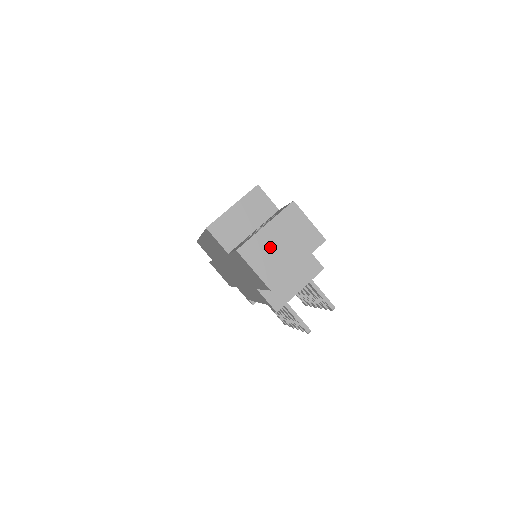
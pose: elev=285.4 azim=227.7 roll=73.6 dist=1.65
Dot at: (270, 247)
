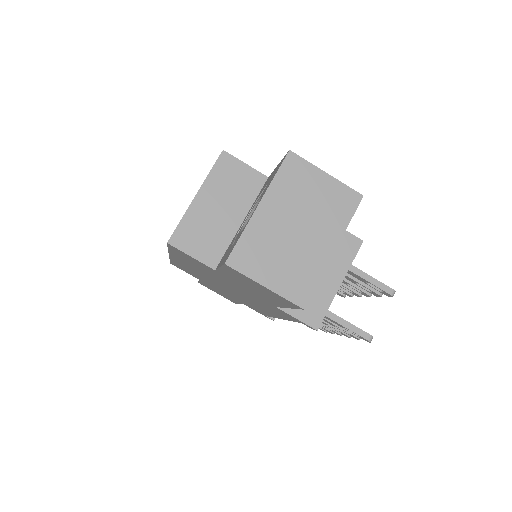
Dot at: (278, 239)
